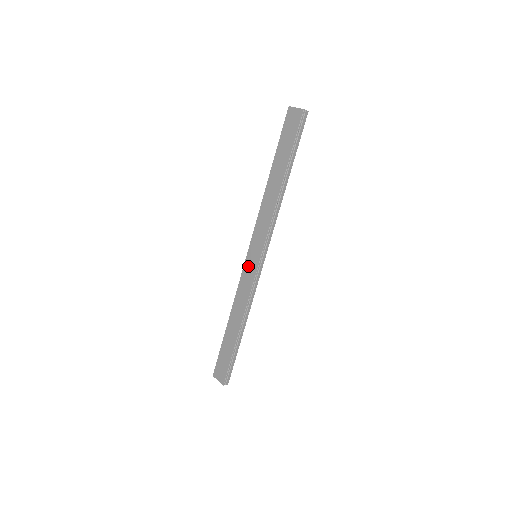
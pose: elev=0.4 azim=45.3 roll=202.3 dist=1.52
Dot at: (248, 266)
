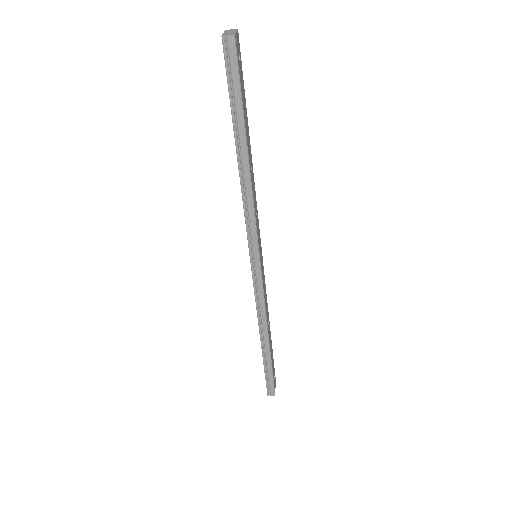
Dot at: occluded
